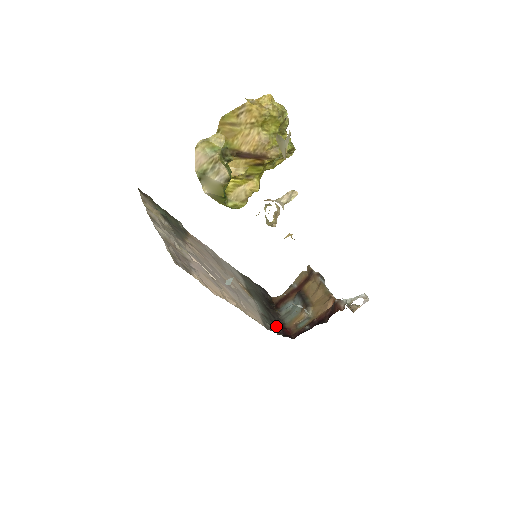
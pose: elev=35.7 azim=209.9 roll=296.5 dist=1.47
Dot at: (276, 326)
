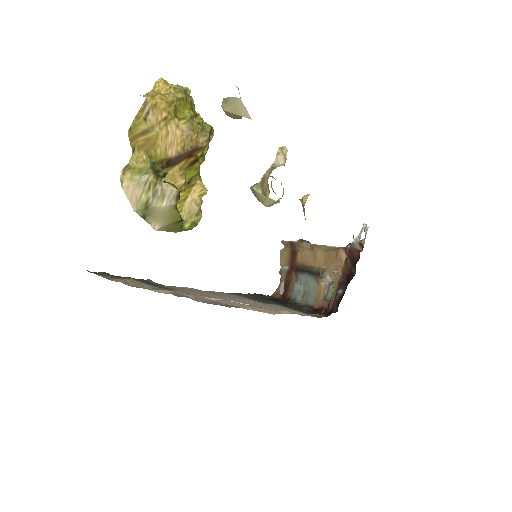
Dot at: occluded
